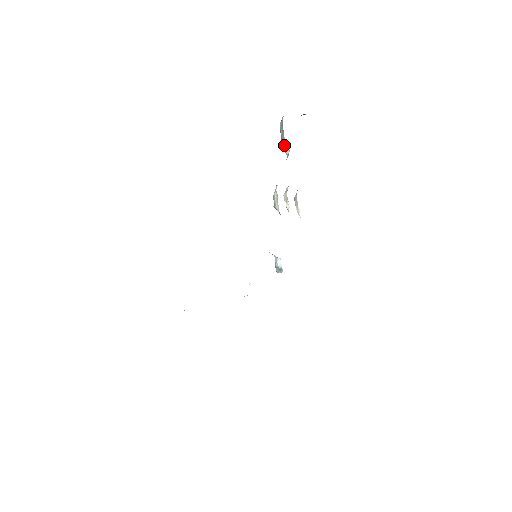
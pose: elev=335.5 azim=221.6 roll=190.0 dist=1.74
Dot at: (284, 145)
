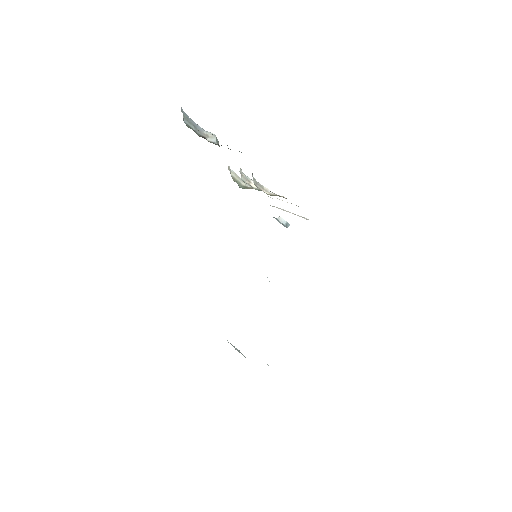
Dot at: (205, 136)
